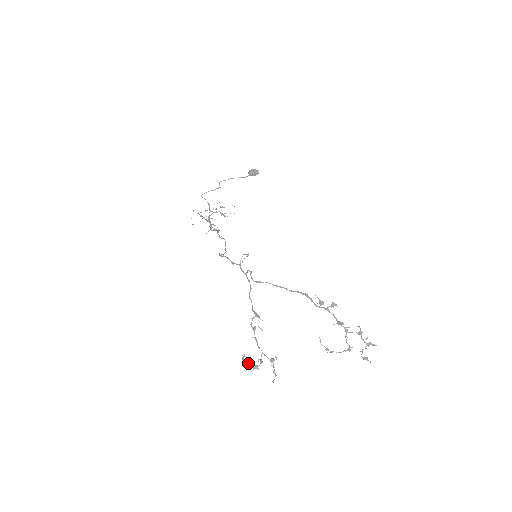
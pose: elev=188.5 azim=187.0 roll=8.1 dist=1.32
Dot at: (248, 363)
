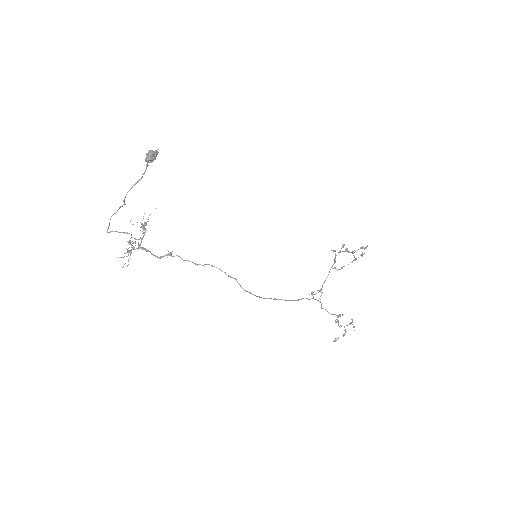
Dot at: occluded
